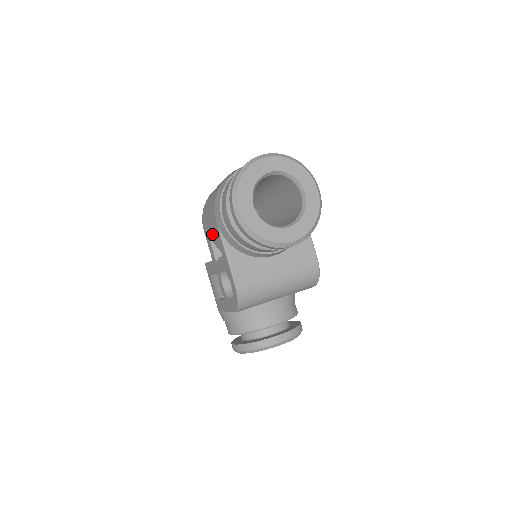
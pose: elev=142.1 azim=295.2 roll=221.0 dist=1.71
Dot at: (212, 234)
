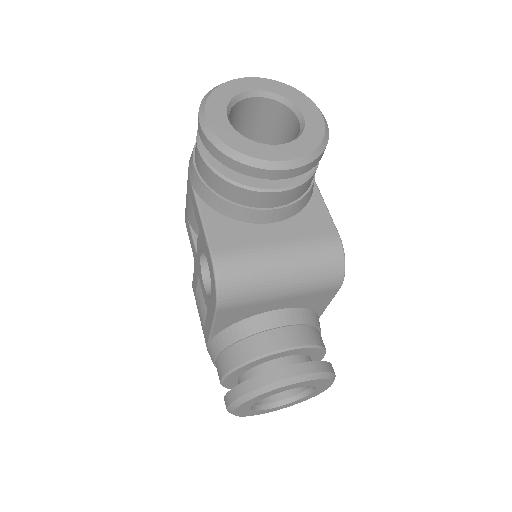
Dot at: (190, 213)
